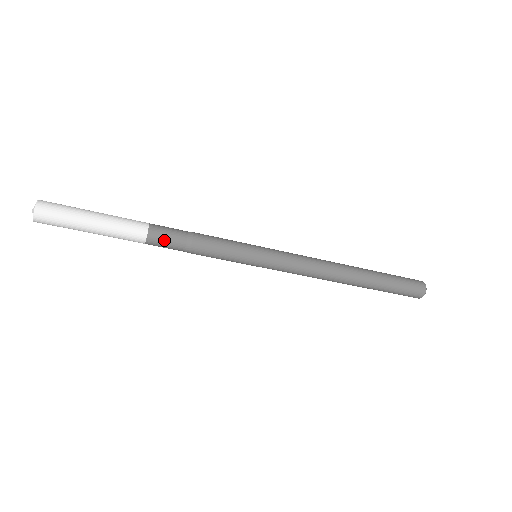
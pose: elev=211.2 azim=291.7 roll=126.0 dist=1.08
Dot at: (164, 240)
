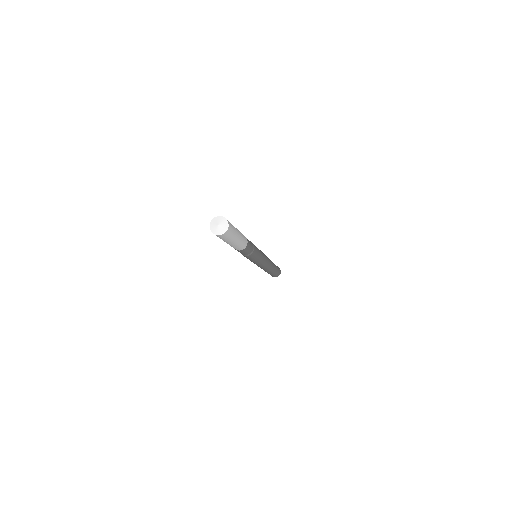
Dot at: (250, 244)
